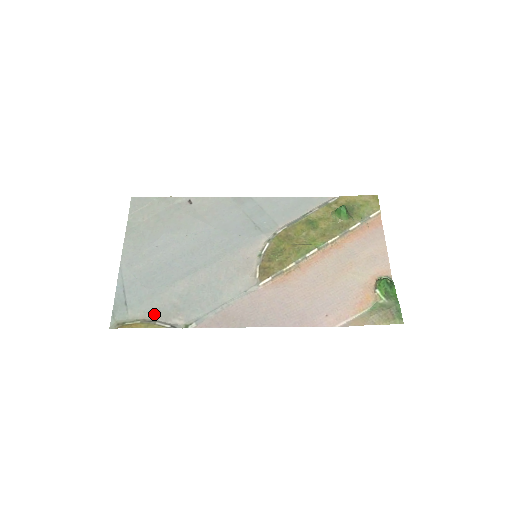
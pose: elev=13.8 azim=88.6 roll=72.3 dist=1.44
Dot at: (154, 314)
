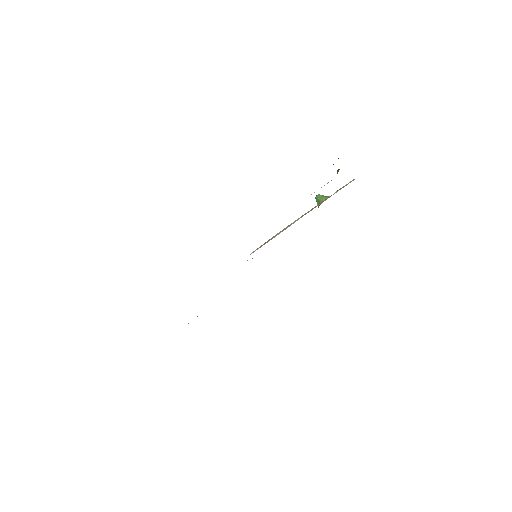
Dot at: occluded
